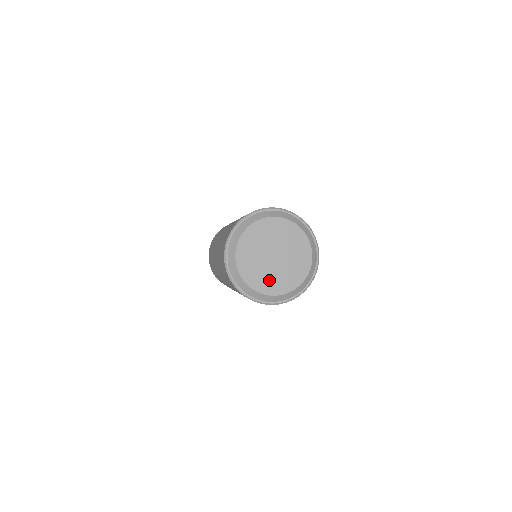
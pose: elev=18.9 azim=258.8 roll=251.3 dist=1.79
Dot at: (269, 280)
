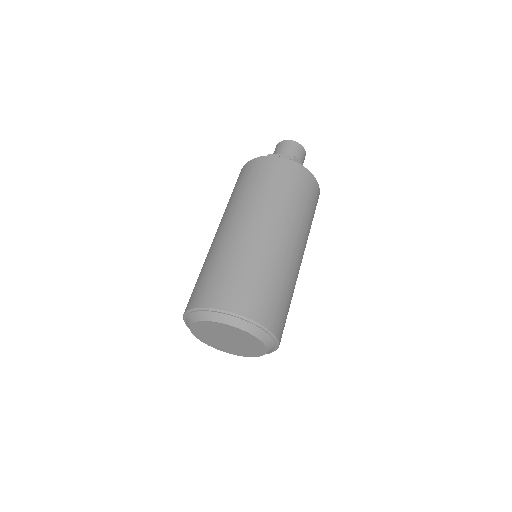
Dot at: (241, 351)
